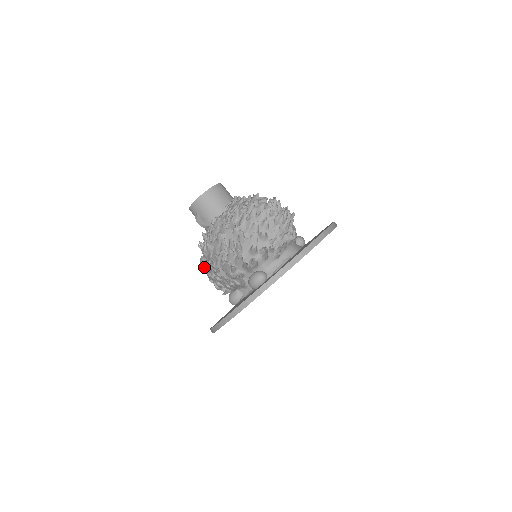
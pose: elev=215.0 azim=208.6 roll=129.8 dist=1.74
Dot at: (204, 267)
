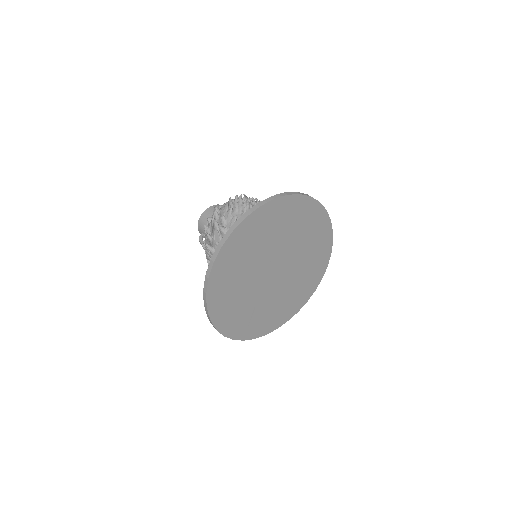
Dot at: occluded
